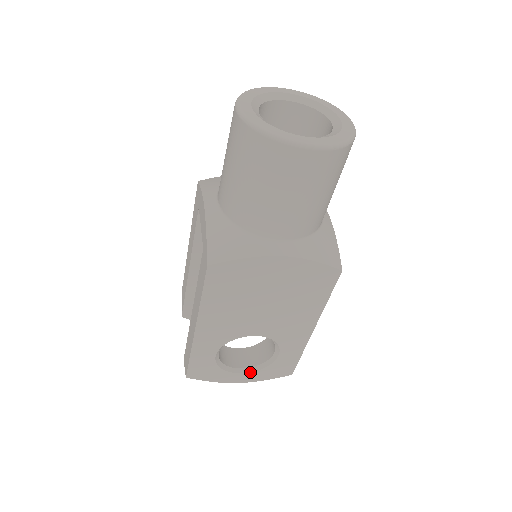
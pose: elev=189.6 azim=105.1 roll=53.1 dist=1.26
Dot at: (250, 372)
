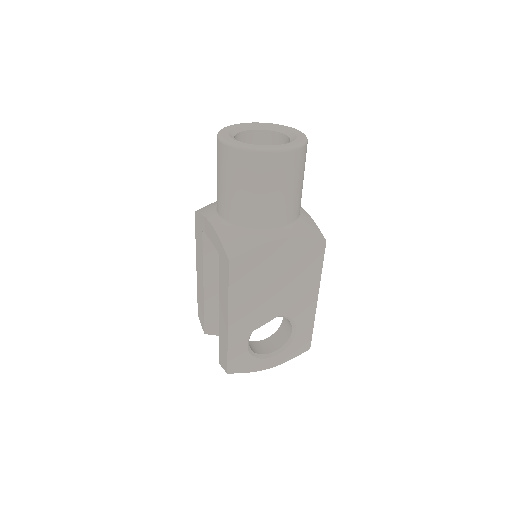
Dot at: (277, 355)
